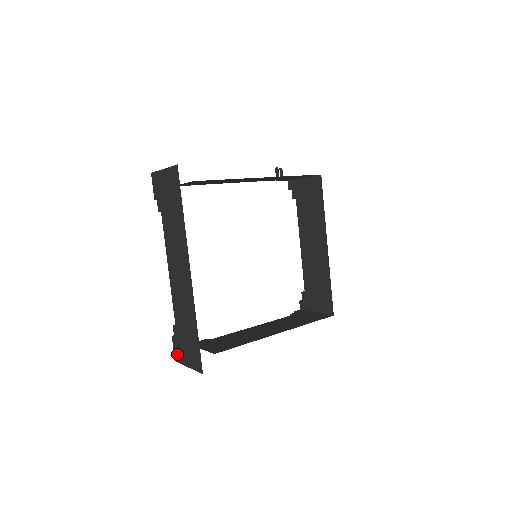
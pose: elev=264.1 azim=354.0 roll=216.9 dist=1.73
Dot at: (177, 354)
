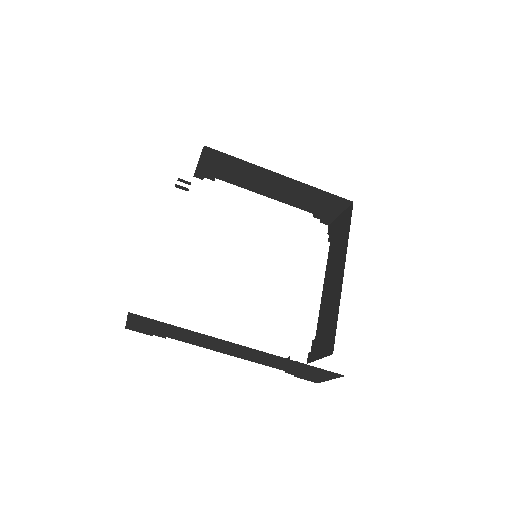
Dot at: occluded
